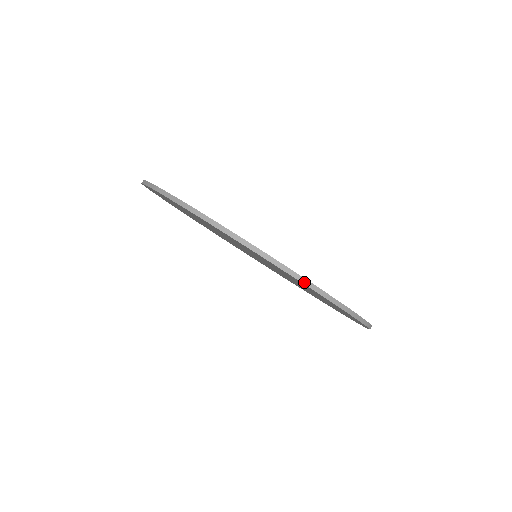
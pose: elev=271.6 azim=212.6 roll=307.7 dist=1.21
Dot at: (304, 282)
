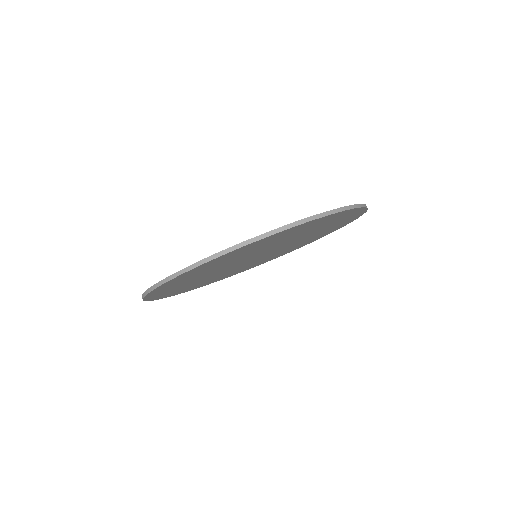
Dot at: (363, 206)
